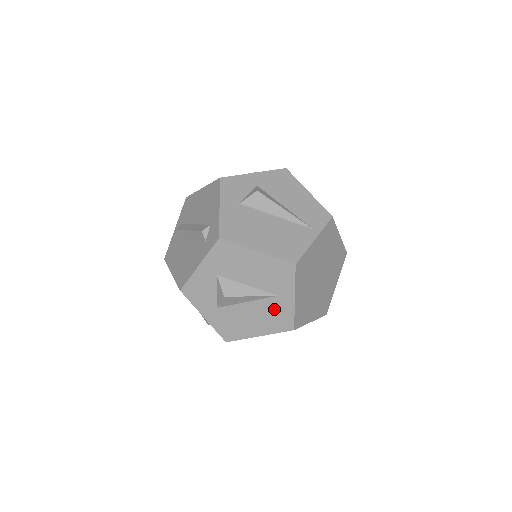
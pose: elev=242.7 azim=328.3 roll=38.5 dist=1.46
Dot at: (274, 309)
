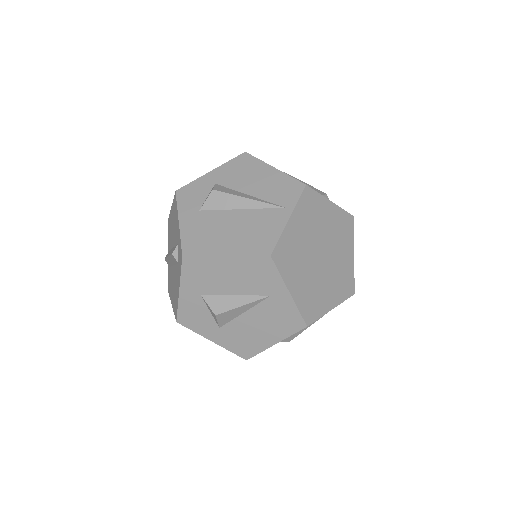
Dot at: (275, 311)
